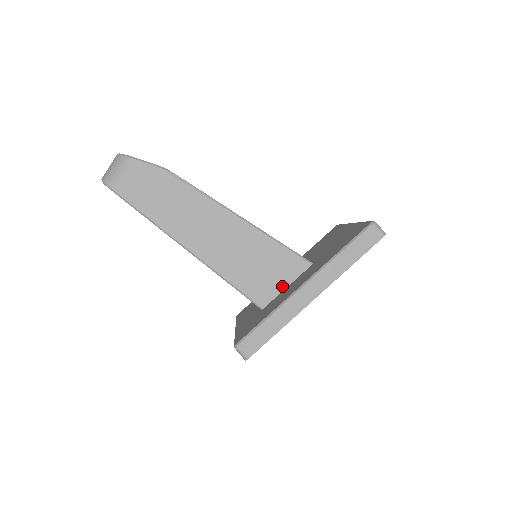
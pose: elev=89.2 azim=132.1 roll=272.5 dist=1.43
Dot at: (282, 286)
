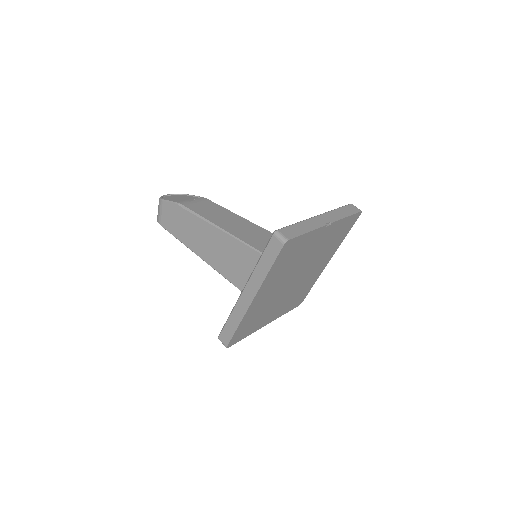
Dot at: occluded
